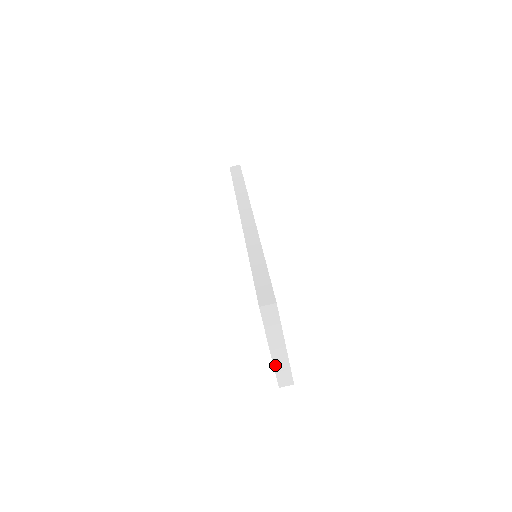
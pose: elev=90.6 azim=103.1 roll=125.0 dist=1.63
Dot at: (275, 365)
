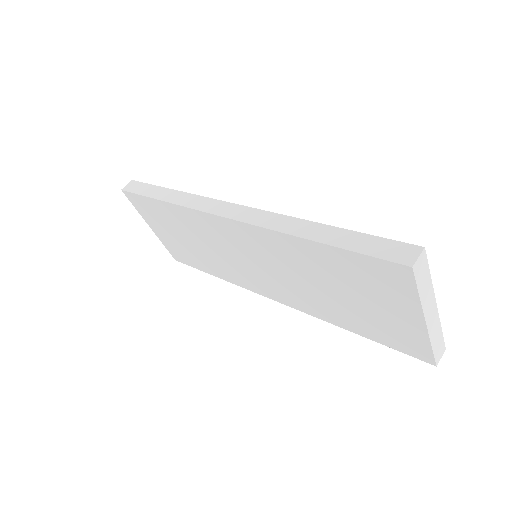
Dot at: (431, 339)
